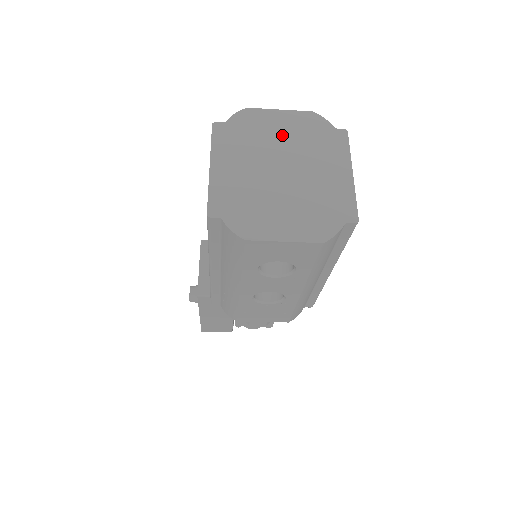
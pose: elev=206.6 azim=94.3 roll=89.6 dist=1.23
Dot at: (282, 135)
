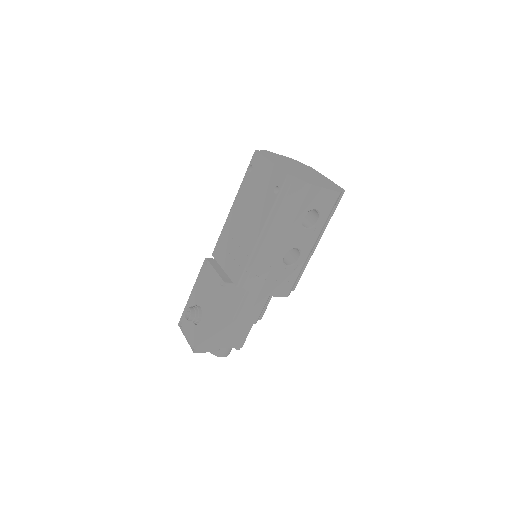
Dot at: (288, 161)
